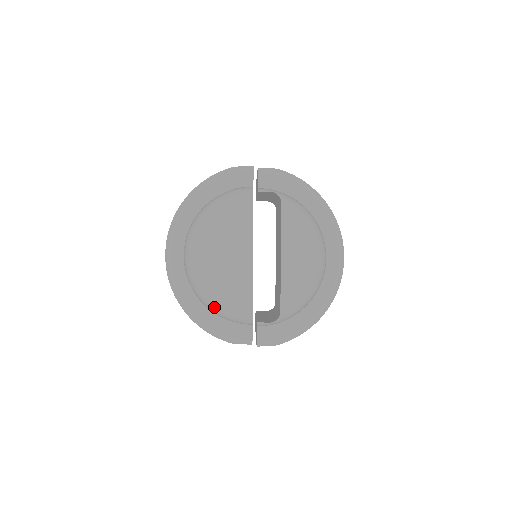
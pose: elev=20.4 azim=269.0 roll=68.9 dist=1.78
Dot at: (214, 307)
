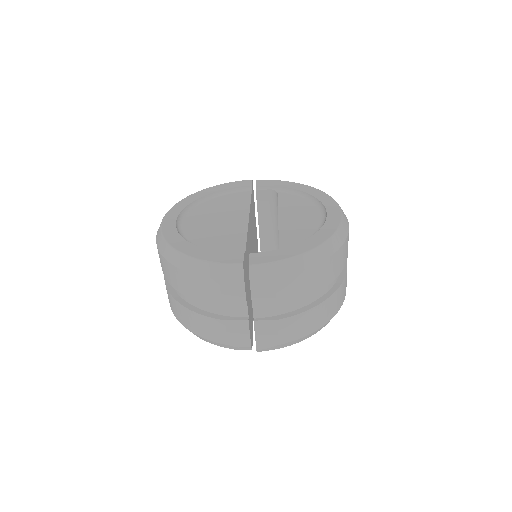
Dot at: occluded
